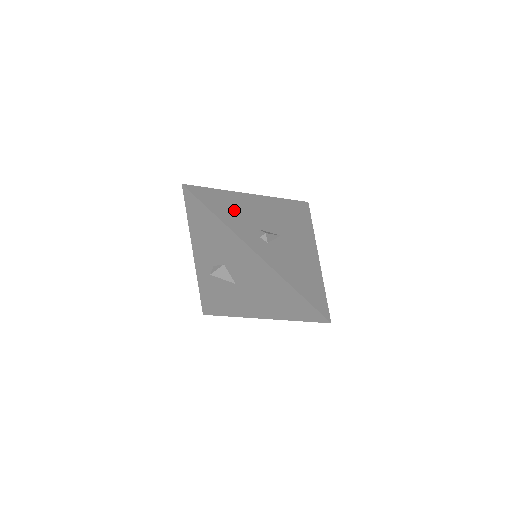
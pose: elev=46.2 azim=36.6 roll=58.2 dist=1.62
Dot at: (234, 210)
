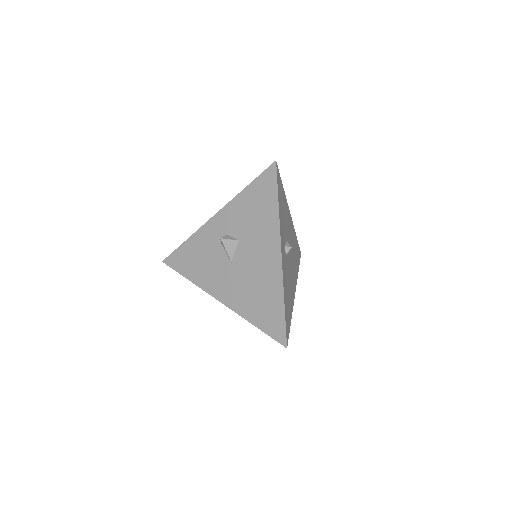
Dot at: (284, 212)
